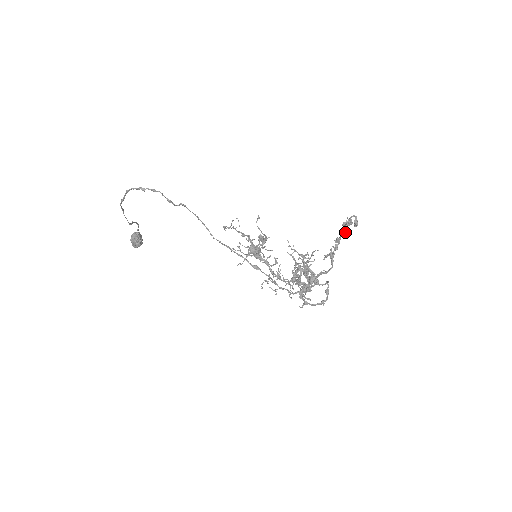
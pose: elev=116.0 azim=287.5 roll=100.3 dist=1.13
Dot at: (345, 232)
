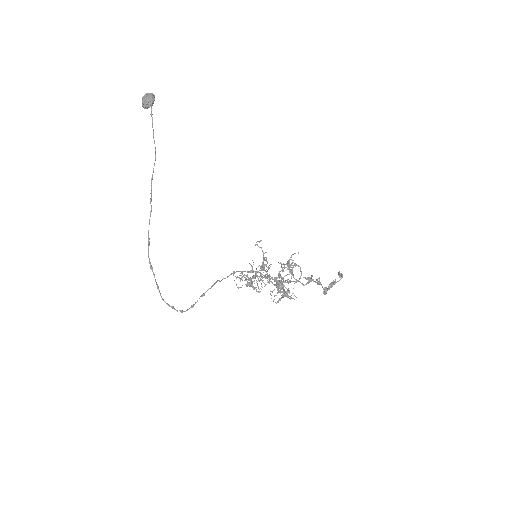
Dot at: (323, 292)
